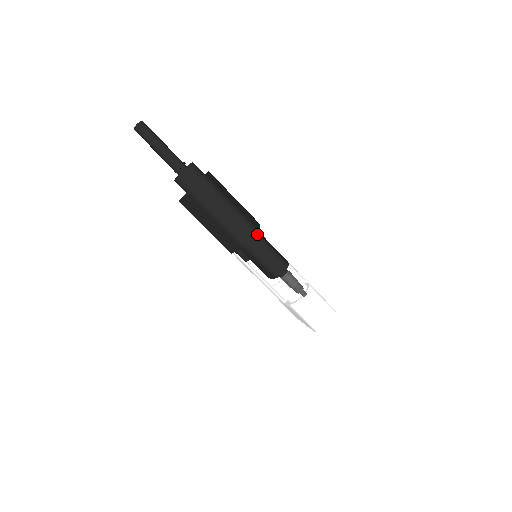
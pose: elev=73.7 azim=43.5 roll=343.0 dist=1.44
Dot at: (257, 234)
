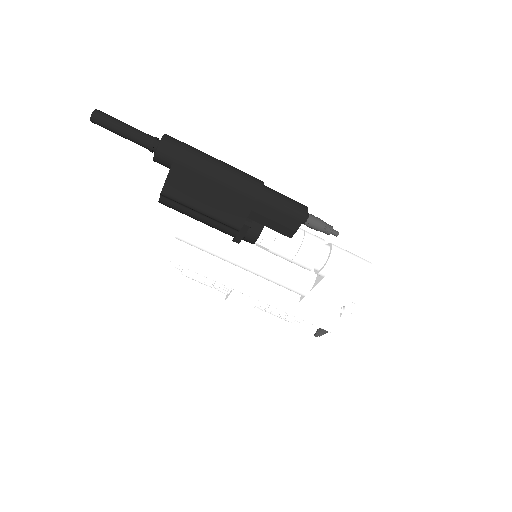
Dot at: (262, 181)
